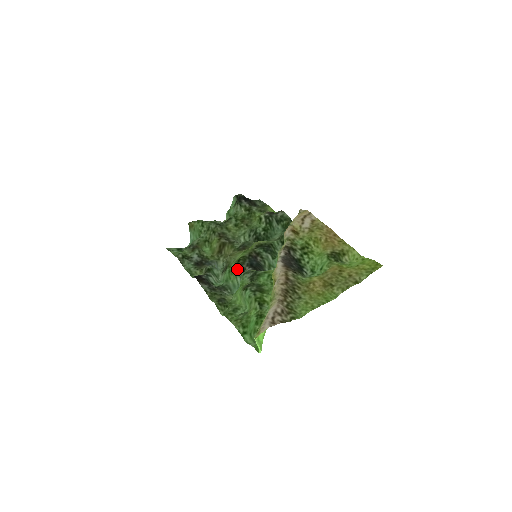
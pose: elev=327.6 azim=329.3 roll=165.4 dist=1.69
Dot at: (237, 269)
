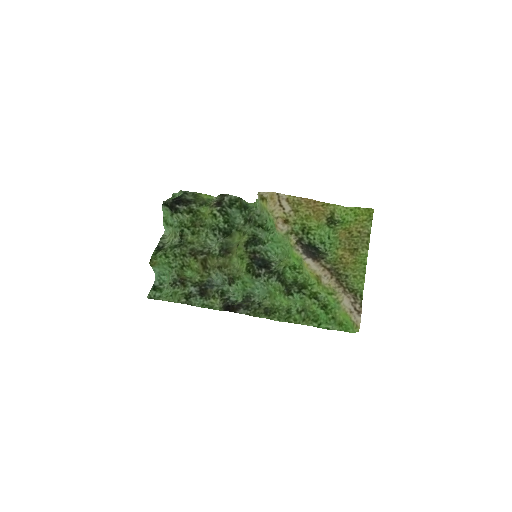
Dot at: (254, 279)
